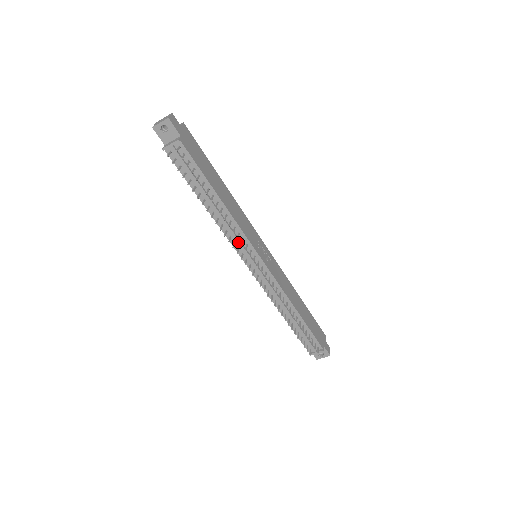
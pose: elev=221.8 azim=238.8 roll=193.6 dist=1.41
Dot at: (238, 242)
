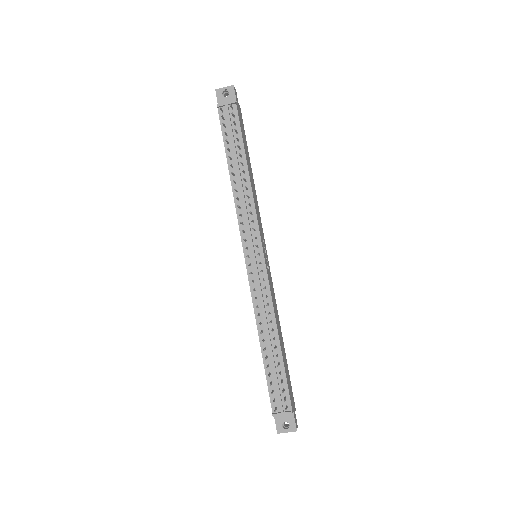
Dot at: (247, 222)
